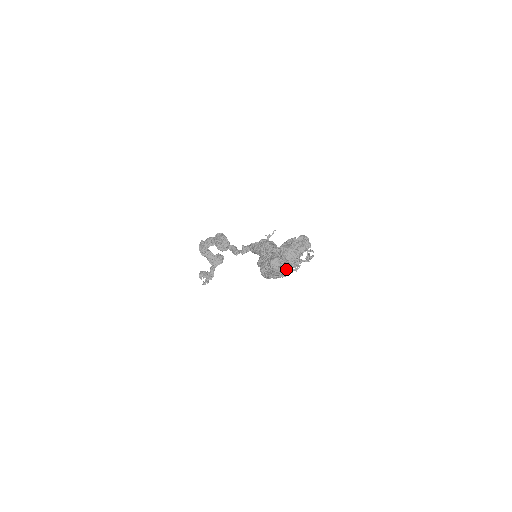
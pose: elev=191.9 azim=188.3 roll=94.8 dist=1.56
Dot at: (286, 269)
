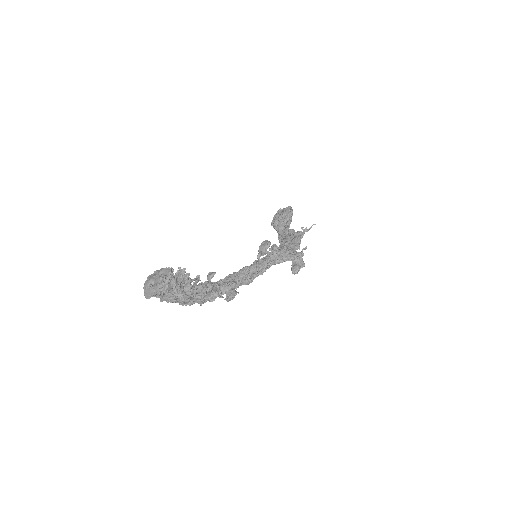
Dot at: occluded
